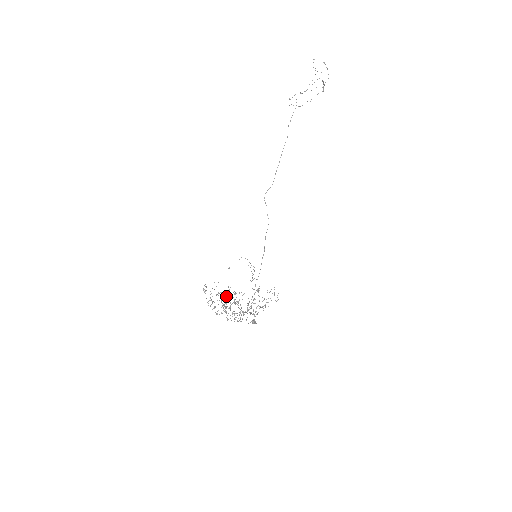
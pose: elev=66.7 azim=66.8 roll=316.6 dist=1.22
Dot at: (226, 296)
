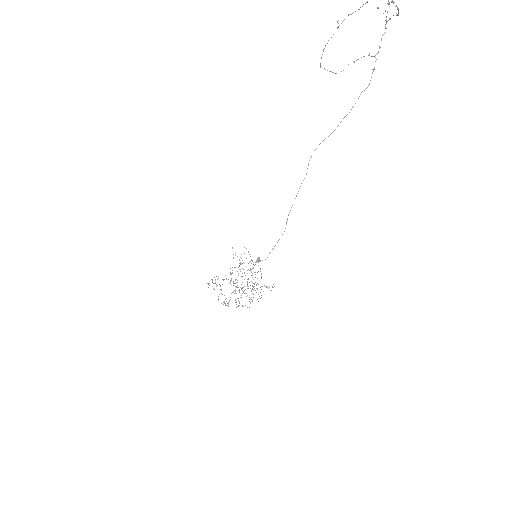
Dot at: occluded
